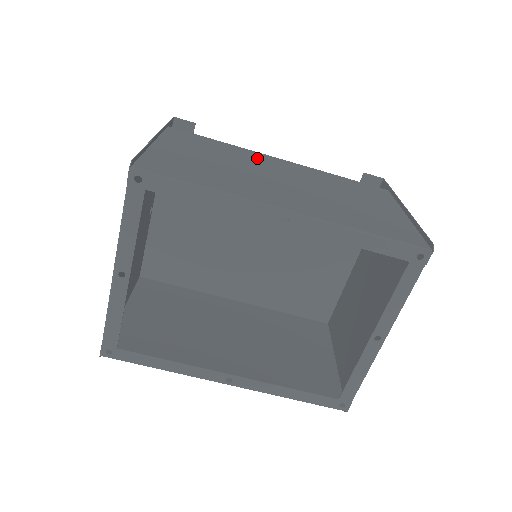
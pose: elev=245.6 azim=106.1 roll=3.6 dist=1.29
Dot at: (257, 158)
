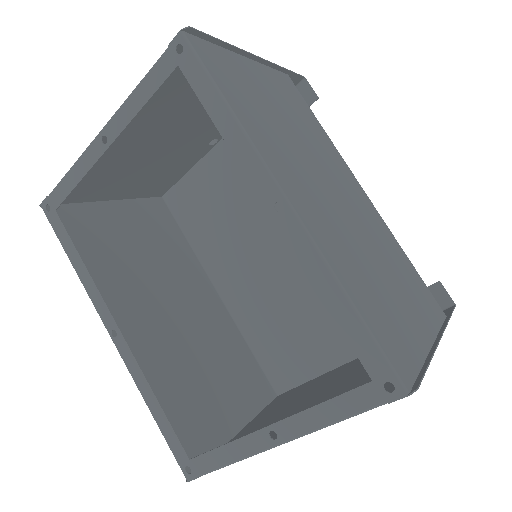
Dot at: (337, 163)
